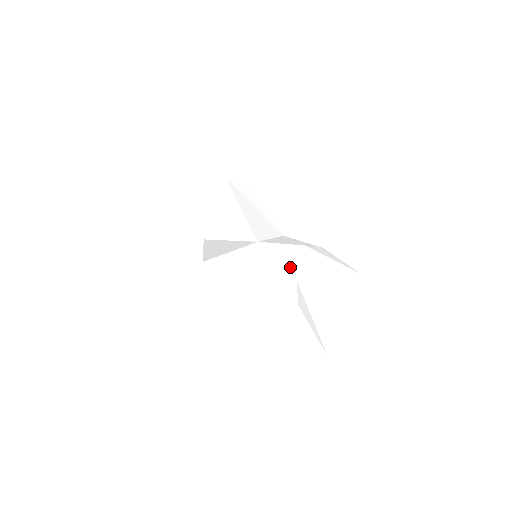
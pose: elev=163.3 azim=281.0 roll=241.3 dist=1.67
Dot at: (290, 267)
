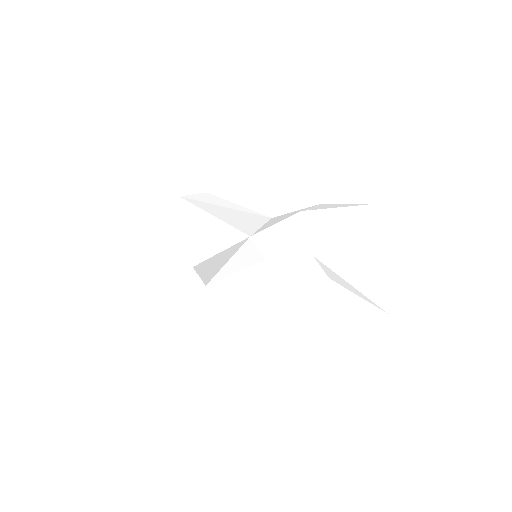
Dot at: (300, 241)
